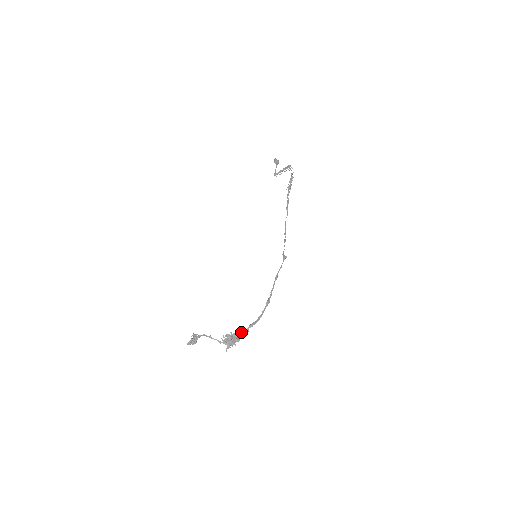
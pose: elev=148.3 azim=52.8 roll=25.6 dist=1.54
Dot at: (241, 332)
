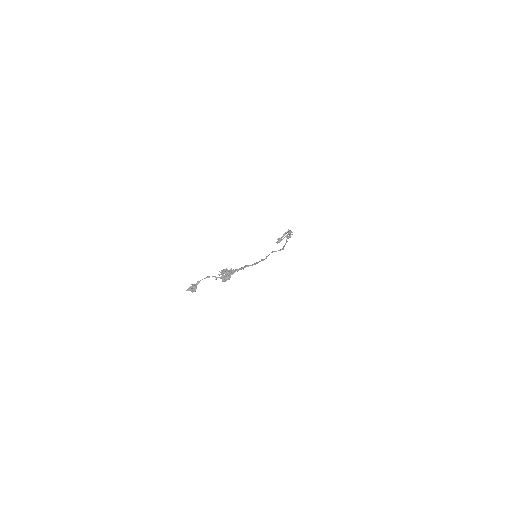
Dot at: (236, 269)
